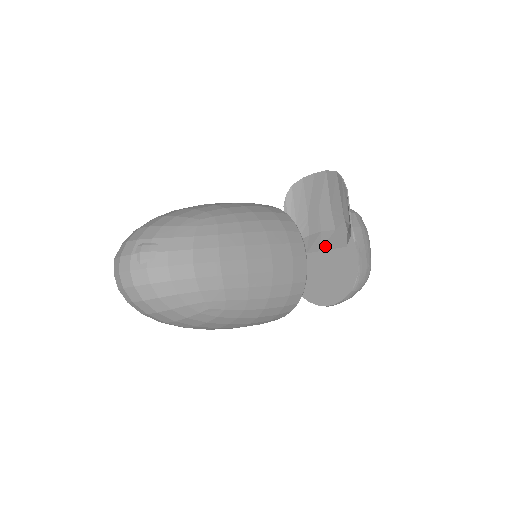
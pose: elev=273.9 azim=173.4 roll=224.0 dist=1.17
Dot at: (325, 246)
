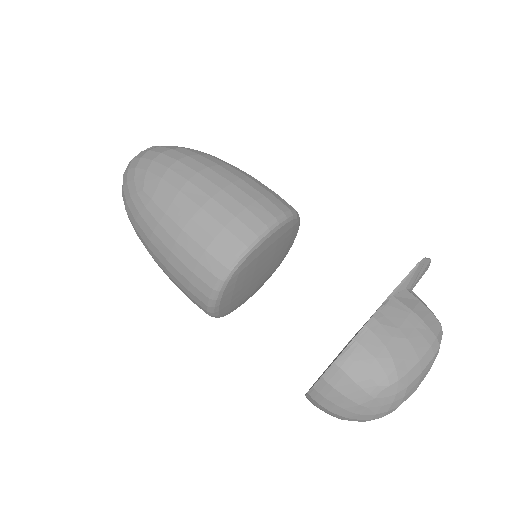
Dot at: occluded
